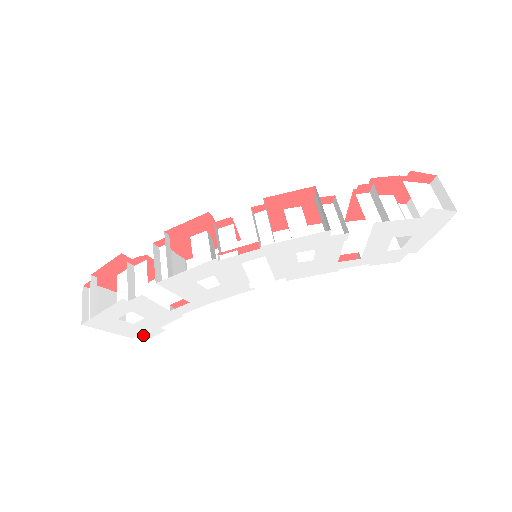
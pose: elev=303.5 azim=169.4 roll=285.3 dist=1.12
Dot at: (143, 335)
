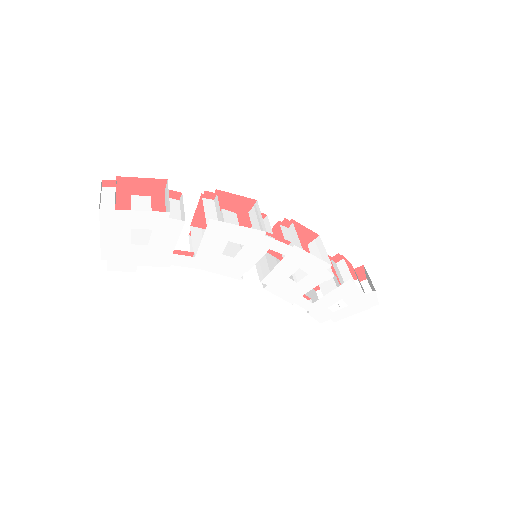
Dot at: (113, 263)
